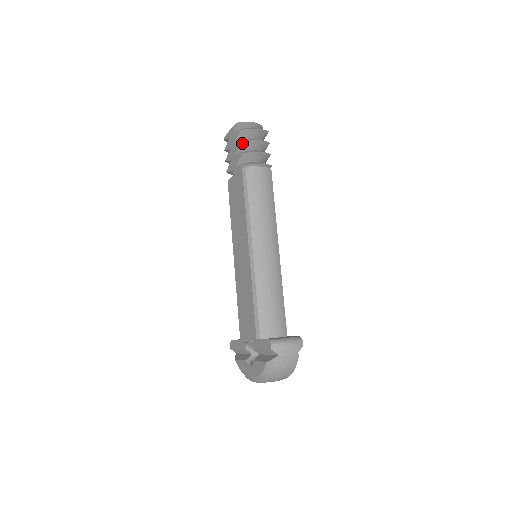
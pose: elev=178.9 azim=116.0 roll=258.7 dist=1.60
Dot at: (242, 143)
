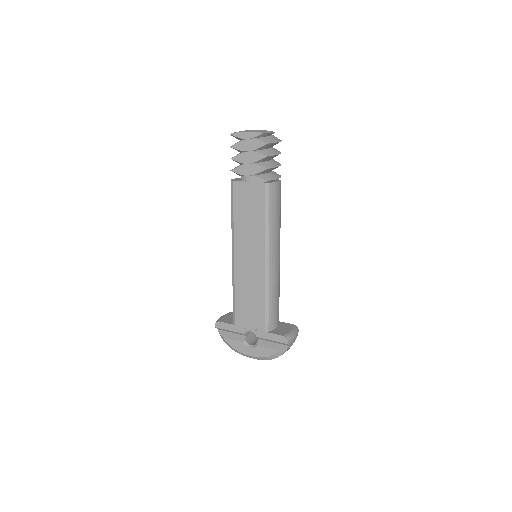
Dot at: (267, 157)
